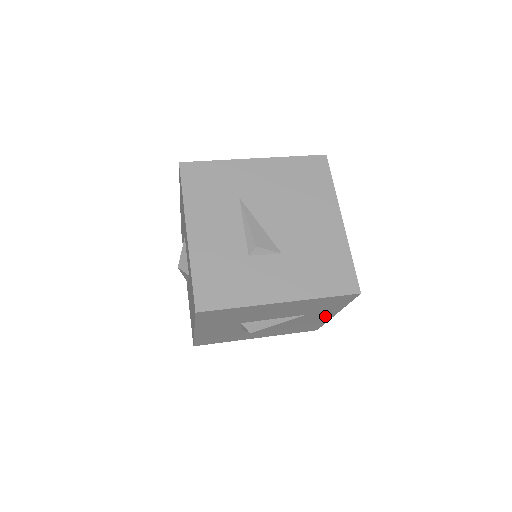
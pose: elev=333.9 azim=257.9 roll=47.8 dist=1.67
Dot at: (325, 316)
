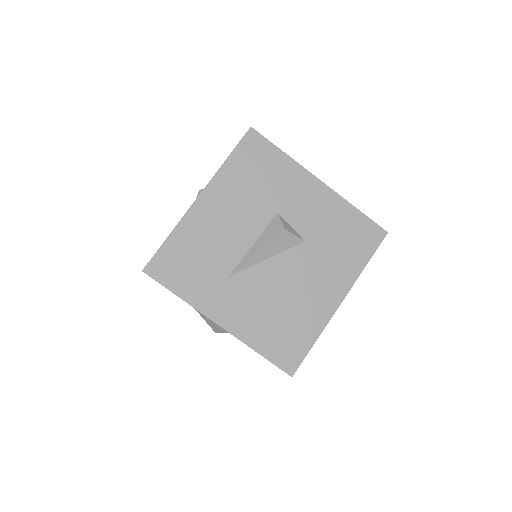
Dot at: occluded
